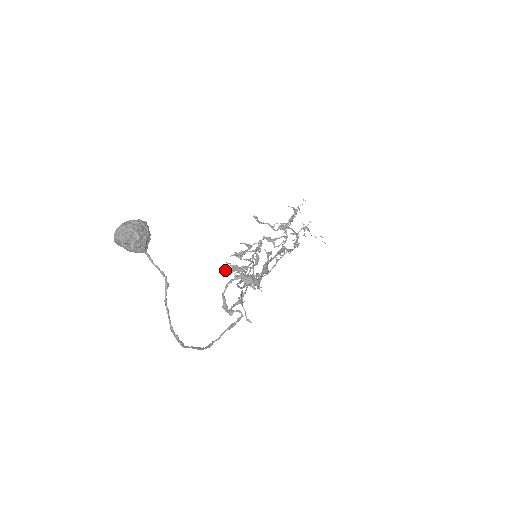
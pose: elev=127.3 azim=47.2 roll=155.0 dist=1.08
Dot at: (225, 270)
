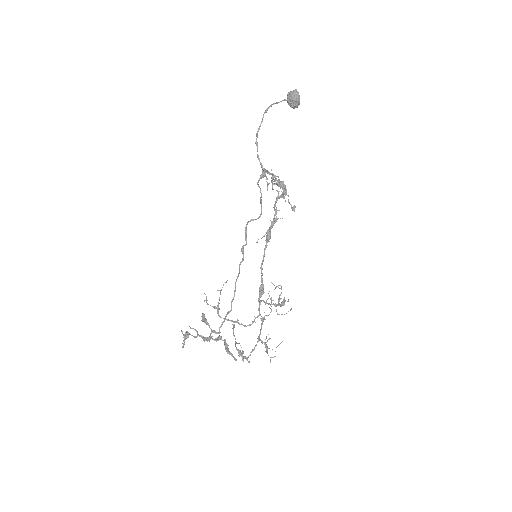
Dot at: occluded
